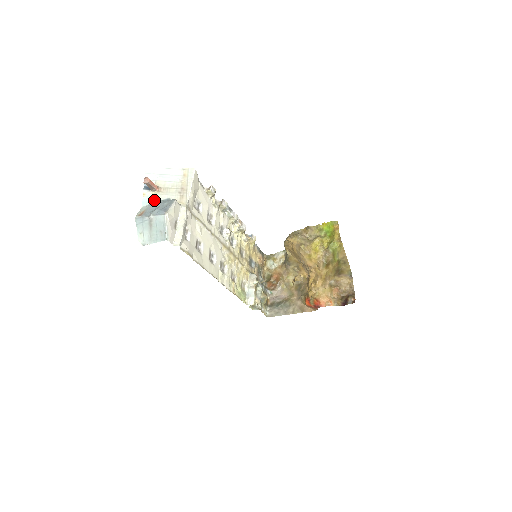
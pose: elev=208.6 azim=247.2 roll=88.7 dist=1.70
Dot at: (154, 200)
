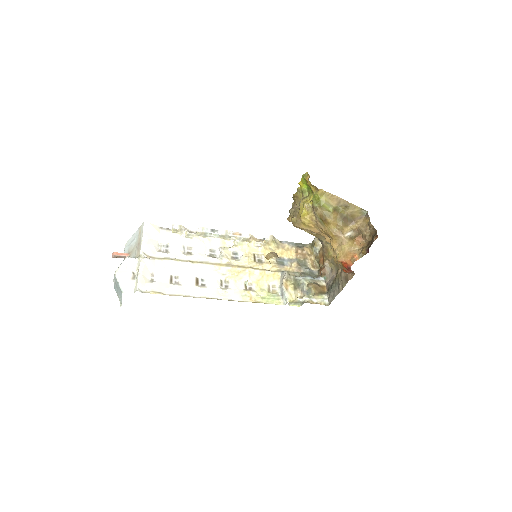
Dot at: occluded
